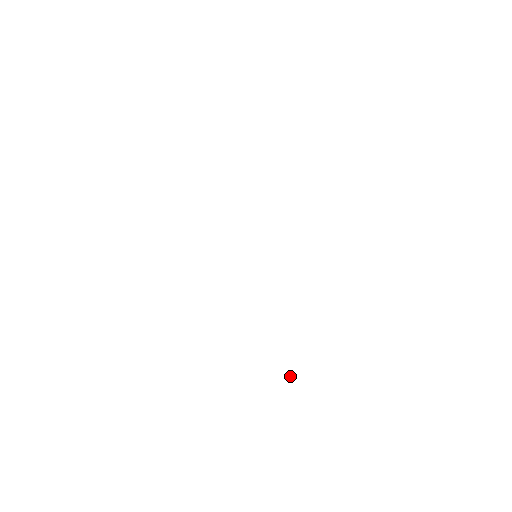
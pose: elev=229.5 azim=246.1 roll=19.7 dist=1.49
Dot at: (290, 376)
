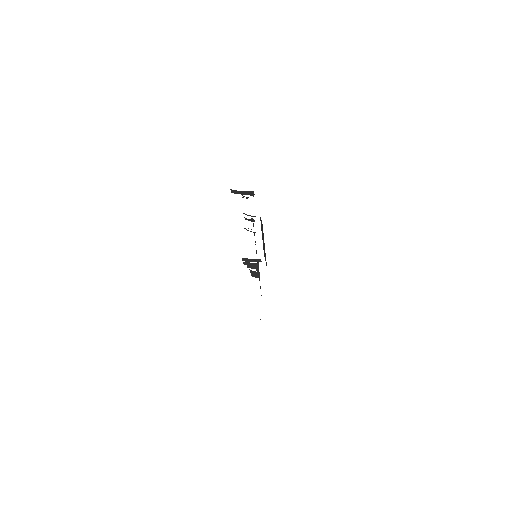
Dot at: occluded
